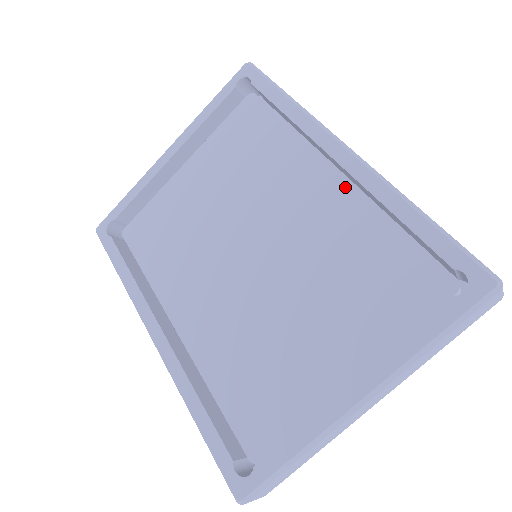
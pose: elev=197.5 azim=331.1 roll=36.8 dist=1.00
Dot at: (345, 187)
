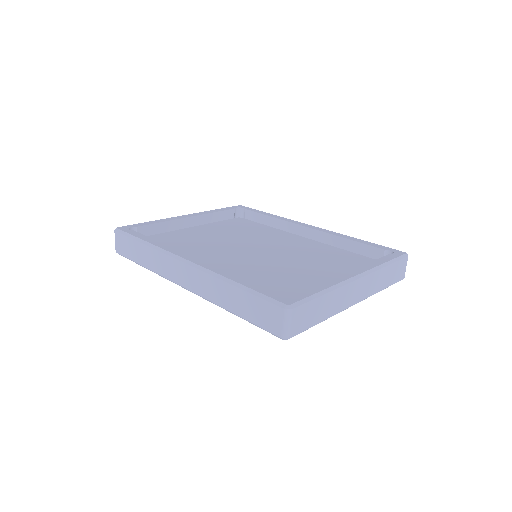
Dot at: (311, 240)
